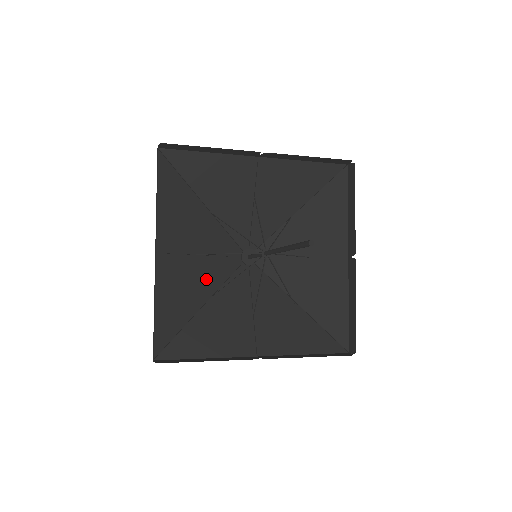
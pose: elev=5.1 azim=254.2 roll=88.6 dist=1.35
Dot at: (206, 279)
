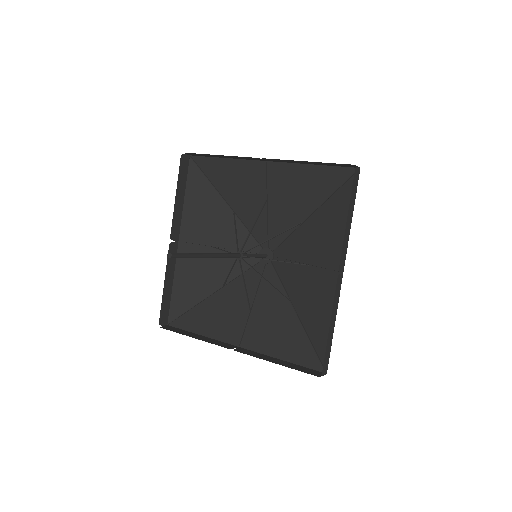
Dot at: (222, 269)
